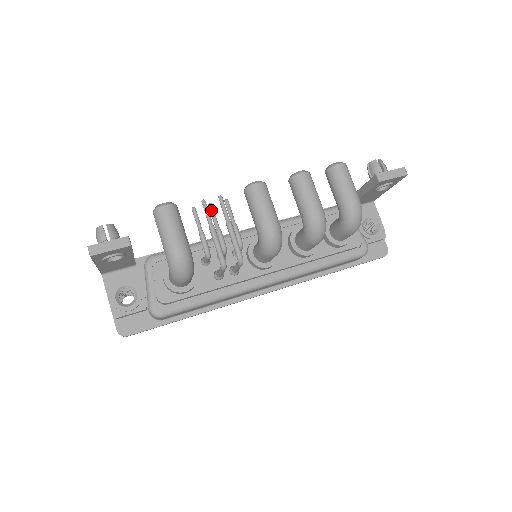
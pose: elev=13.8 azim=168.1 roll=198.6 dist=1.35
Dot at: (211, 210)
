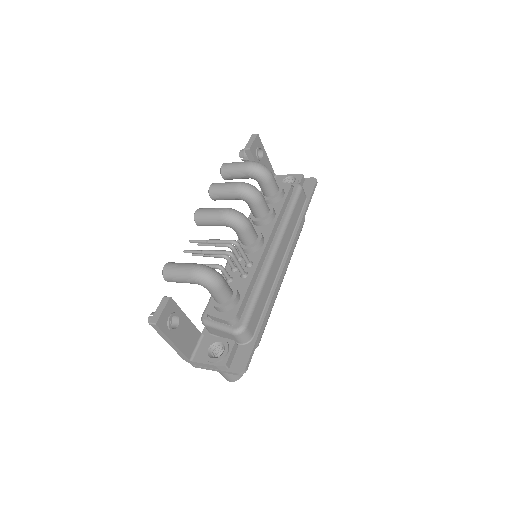
Dot at: (196, 255)
